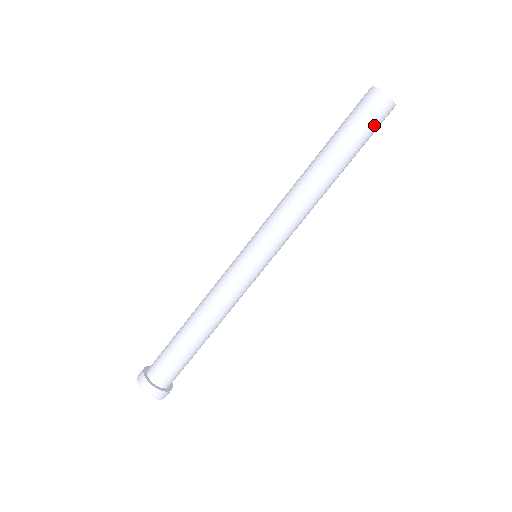
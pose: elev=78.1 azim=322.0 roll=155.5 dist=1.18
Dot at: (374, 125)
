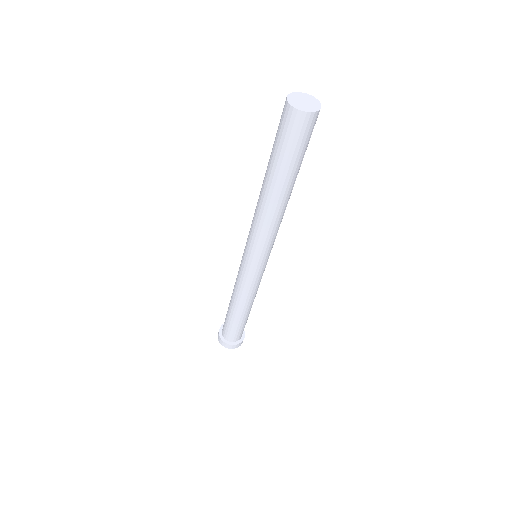
Dot at: occluded
